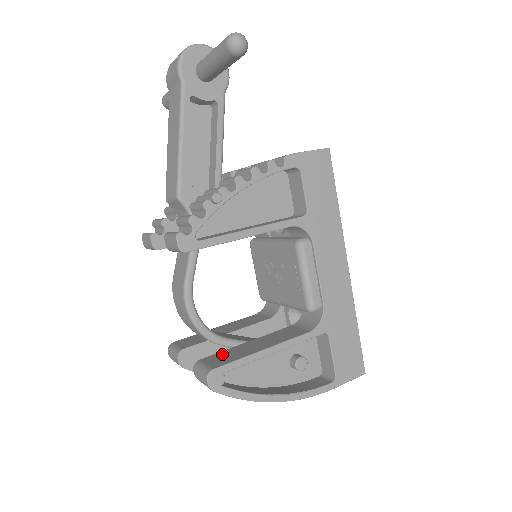
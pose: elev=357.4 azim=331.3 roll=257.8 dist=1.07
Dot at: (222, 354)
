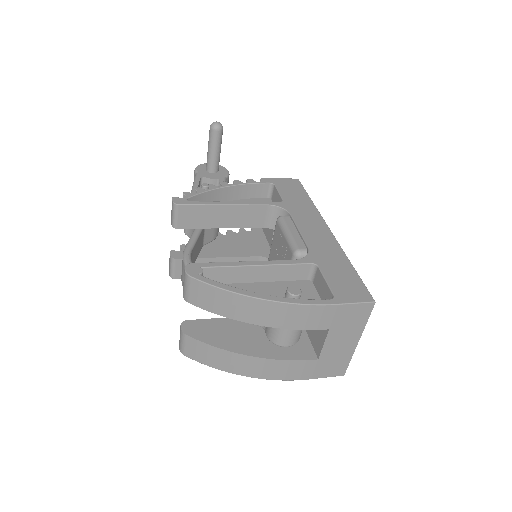
Dot at: occluded
